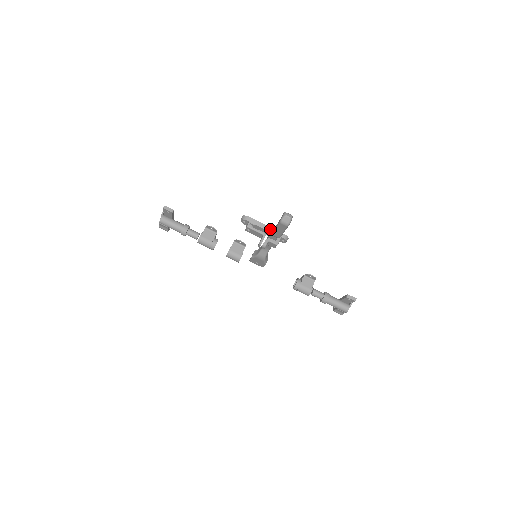
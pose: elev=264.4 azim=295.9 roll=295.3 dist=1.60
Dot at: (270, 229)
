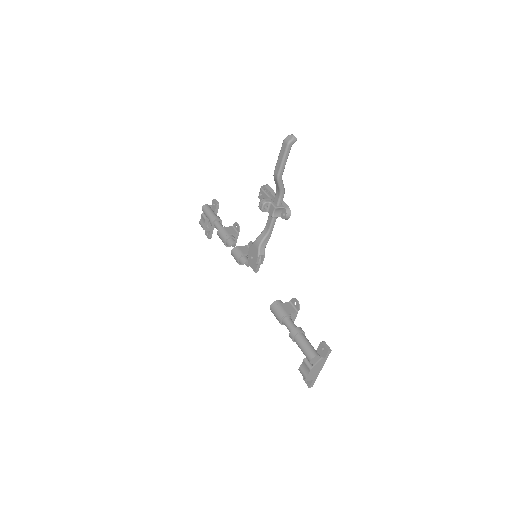
Dot at: occluded
